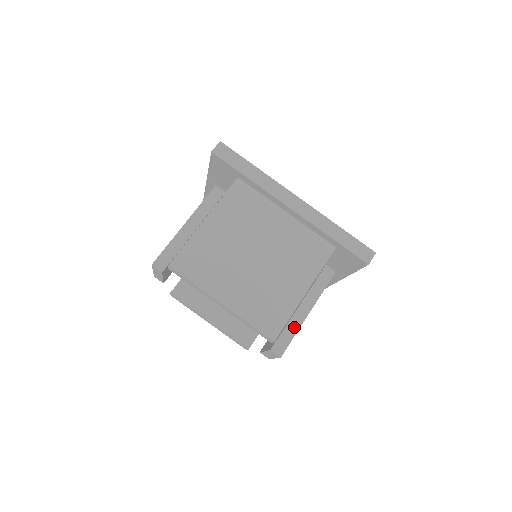
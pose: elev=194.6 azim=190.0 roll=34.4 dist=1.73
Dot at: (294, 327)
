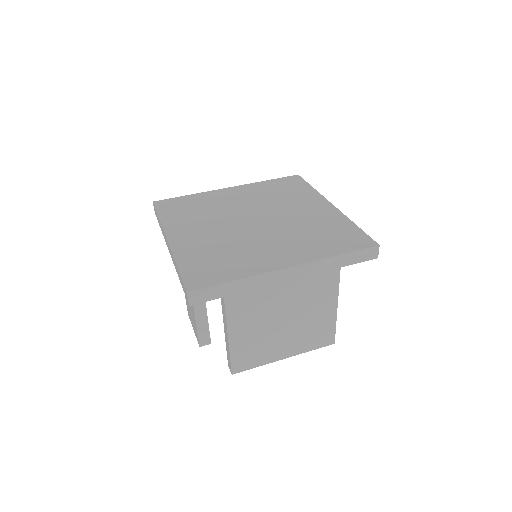
Dot at: occluded
